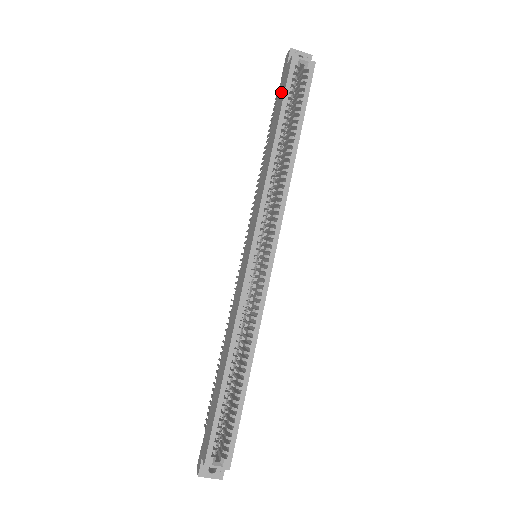
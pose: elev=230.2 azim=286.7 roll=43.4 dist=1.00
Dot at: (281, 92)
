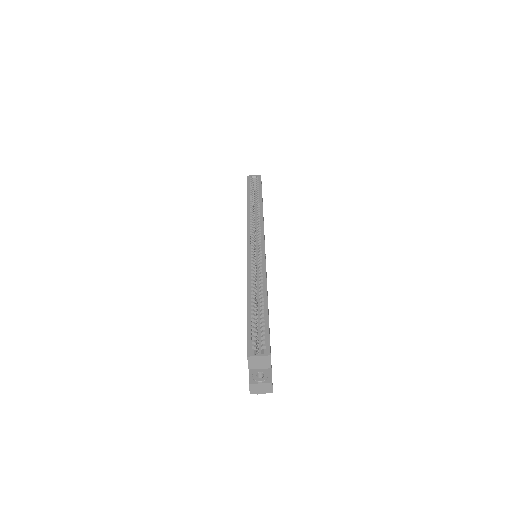
Dot at: occluded
